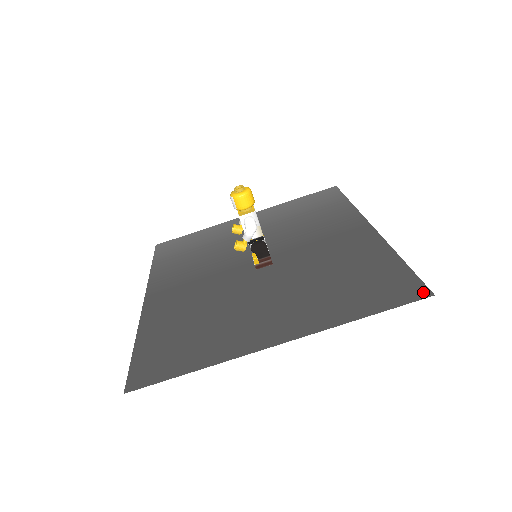
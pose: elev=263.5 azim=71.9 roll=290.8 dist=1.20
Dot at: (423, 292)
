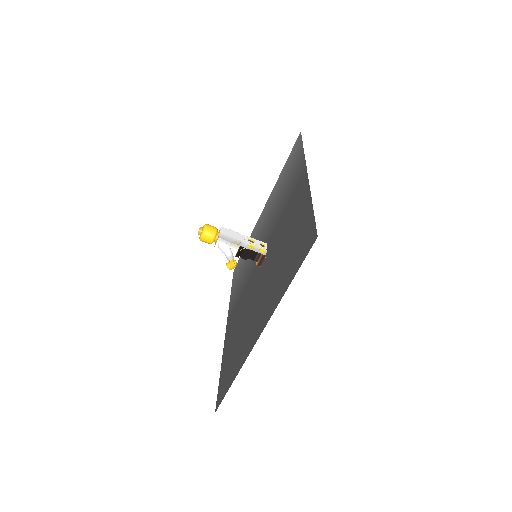
Dot at: (313, 237)
